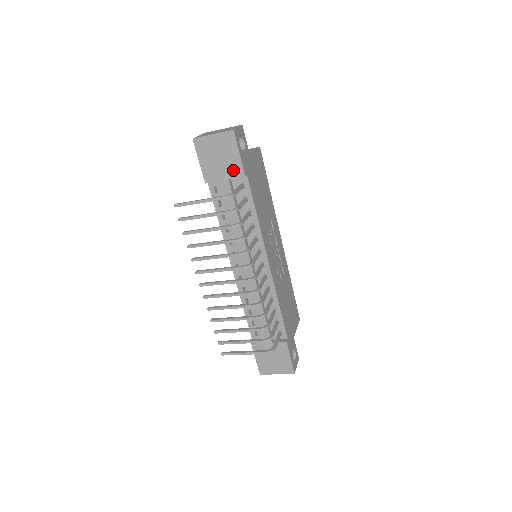
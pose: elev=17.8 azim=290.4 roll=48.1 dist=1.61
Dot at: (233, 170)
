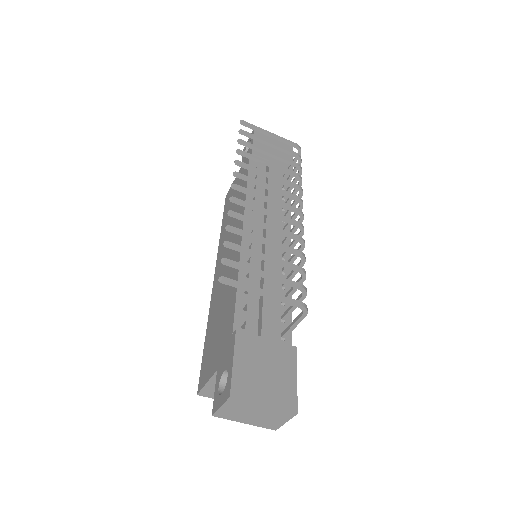
Dot at: occluded
